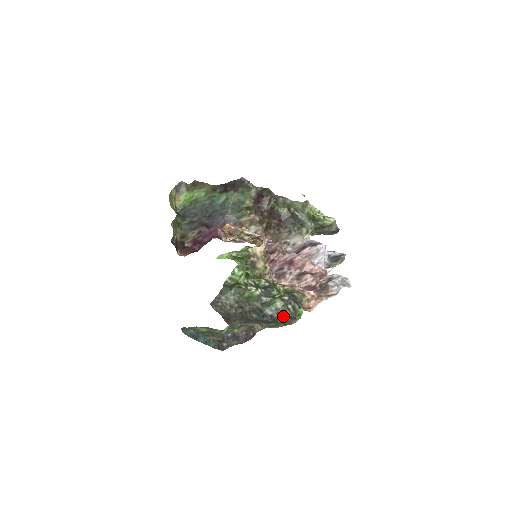
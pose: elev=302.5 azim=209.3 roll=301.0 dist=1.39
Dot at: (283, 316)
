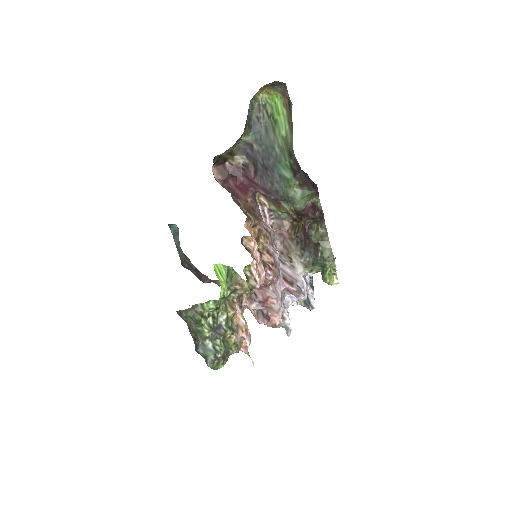
Dot at: (206, 363)
